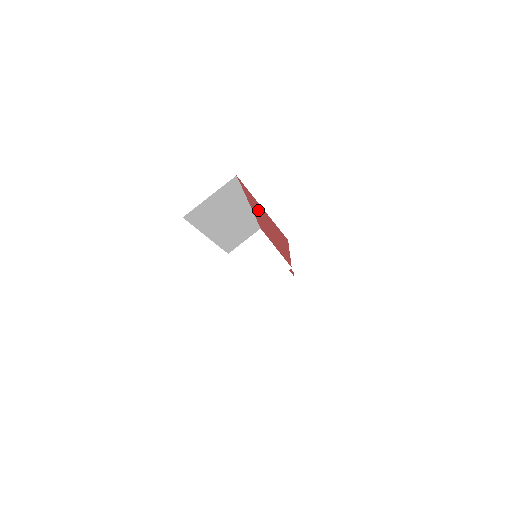
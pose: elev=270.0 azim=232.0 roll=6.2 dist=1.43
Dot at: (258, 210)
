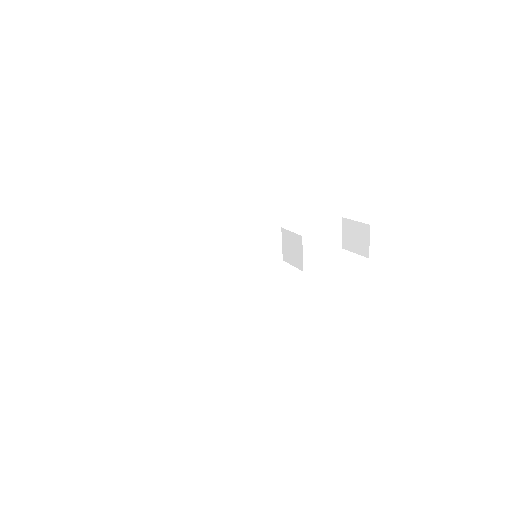
Dot at: occluded
